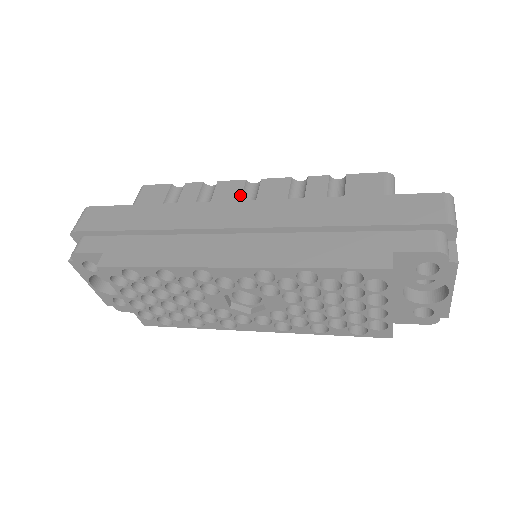
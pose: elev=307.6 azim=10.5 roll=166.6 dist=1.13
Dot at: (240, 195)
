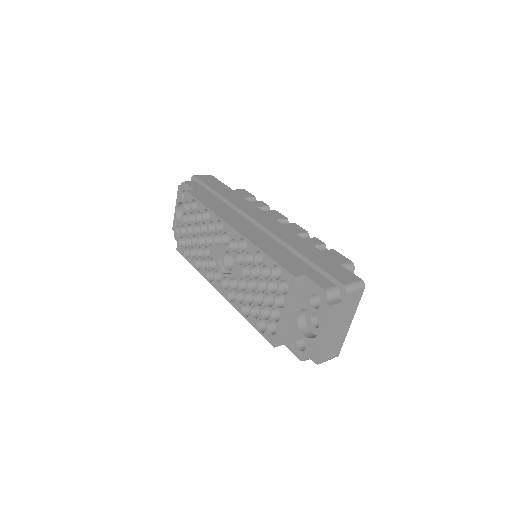
Dot at: (277, 219)
